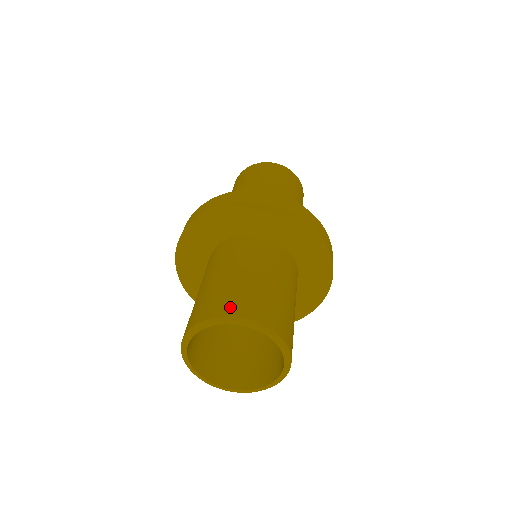
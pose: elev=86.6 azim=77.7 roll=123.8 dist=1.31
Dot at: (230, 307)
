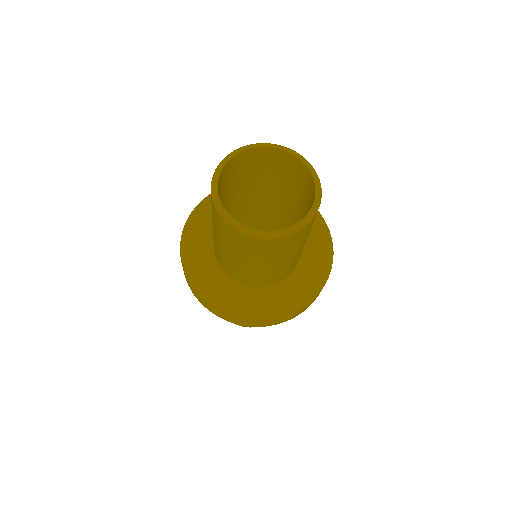
Dot at: occluded
